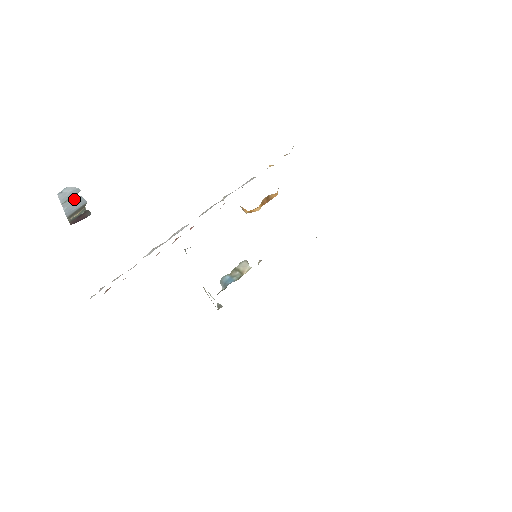
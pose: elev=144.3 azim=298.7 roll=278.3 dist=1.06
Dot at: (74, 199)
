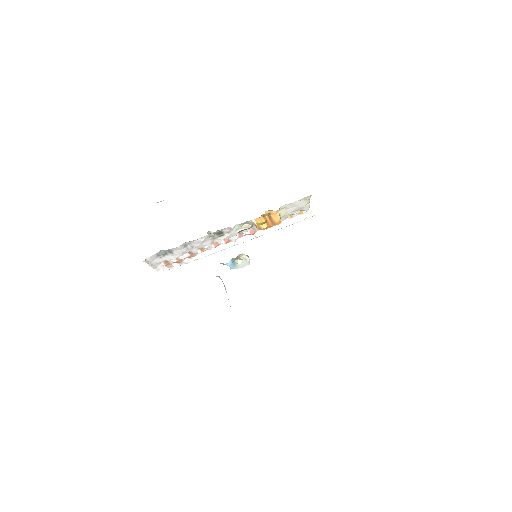
Dot at: occluded
